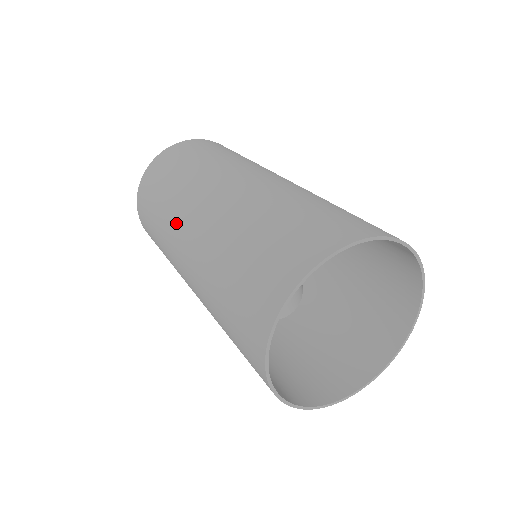
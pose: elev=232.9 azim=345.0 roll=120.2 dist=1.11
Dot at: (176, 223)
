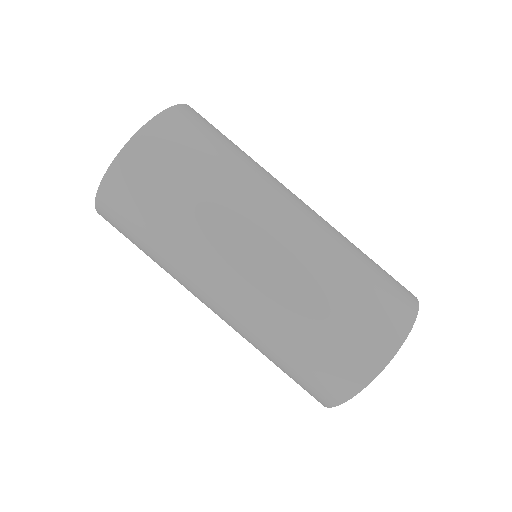
Dot at: (197, 278)
